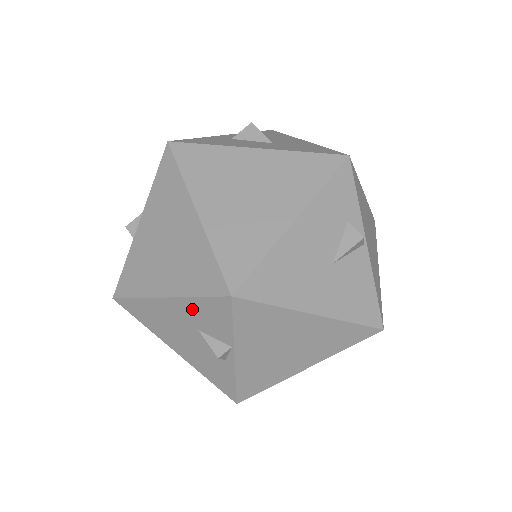
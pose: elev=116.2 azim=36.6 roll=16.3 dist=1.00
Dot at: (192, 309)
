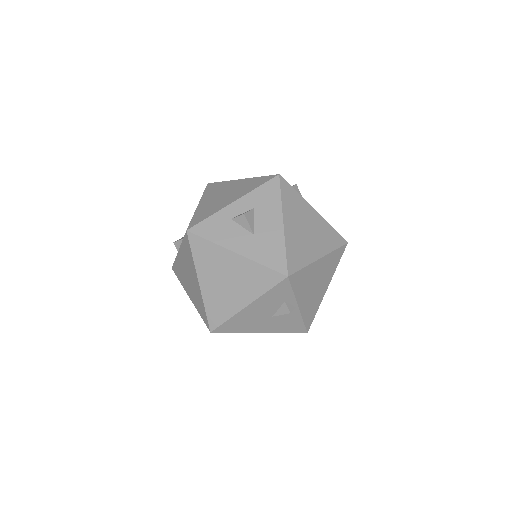
Dot at: occluded
